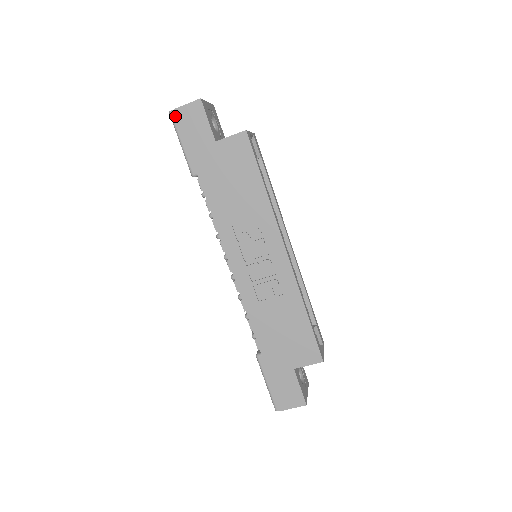
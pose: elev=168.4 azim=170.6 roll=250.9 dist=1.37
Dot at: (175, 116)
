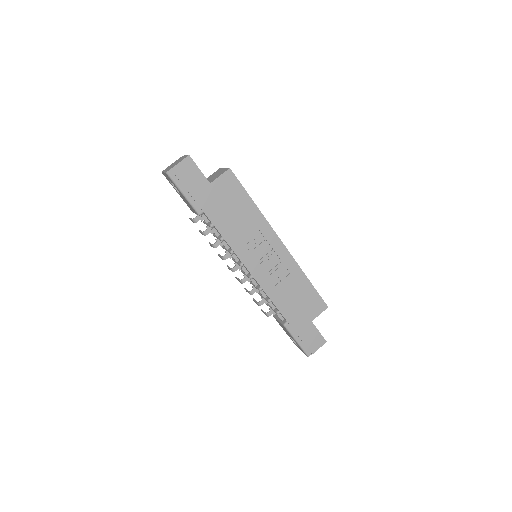
Dot at: (172, 174)
